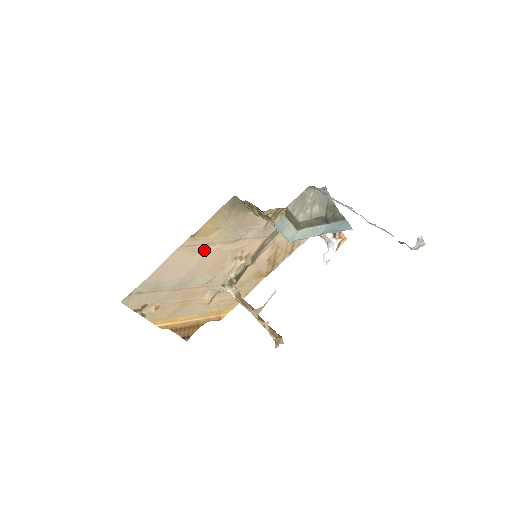
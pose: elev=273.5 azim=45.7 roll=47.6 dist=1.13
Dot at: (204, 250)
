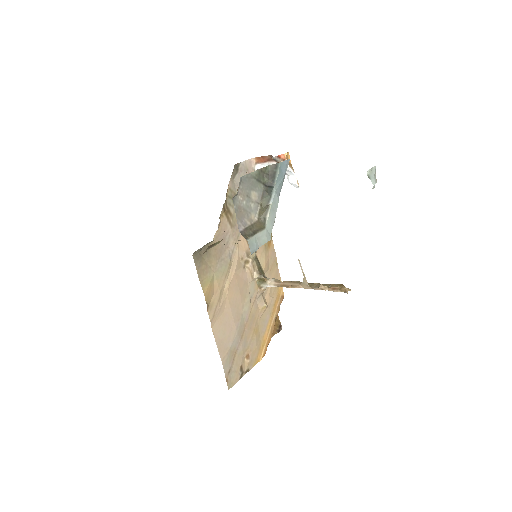
Dot at: (224, 299)
